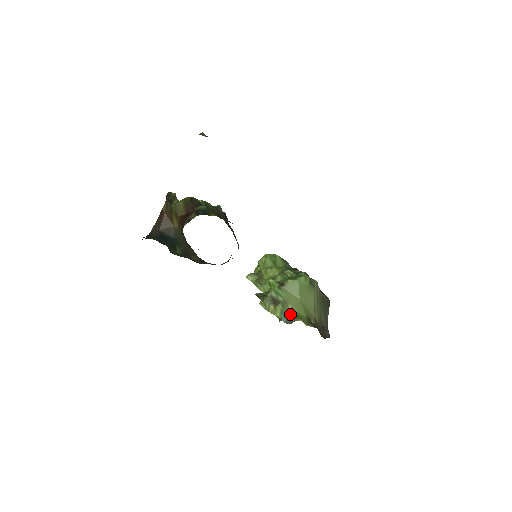
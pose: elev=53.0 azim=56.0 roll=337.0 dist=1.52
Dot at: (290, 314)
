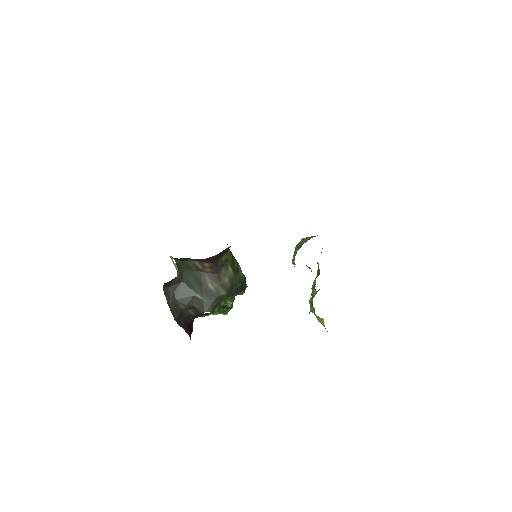
Dot at: occluded
